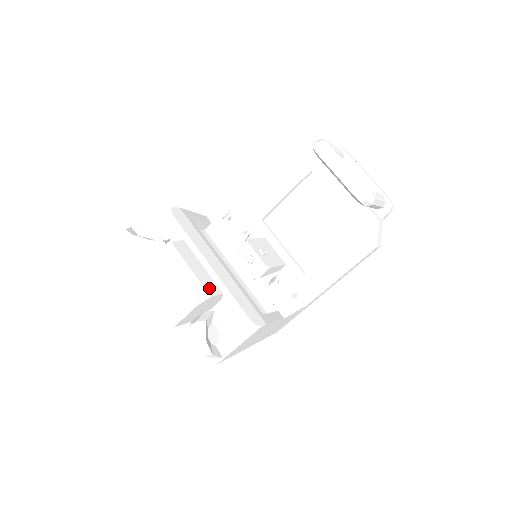
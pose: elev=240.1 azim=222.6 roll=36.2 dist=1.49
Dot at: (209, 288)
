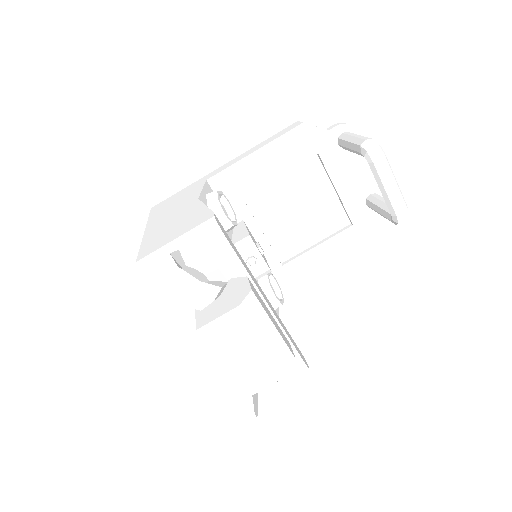
Dot at: (289, 346)
